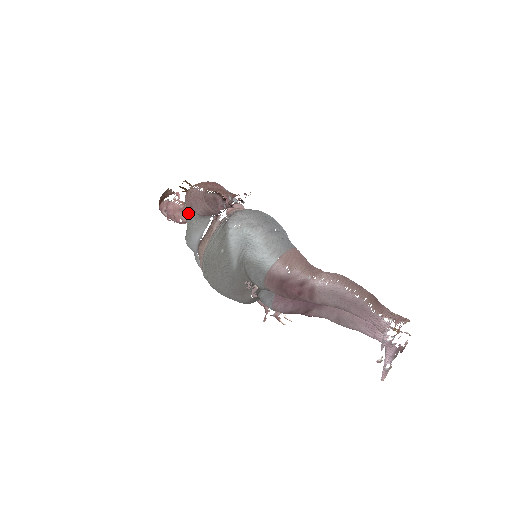
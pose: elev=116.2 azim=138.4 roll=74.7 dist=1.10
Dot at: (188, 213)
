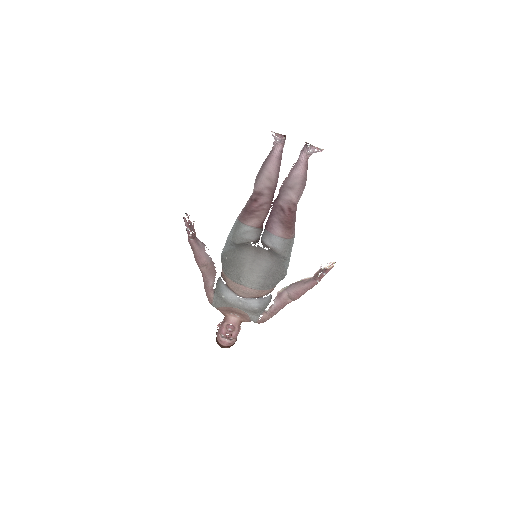
Dot at: (214, 298)
